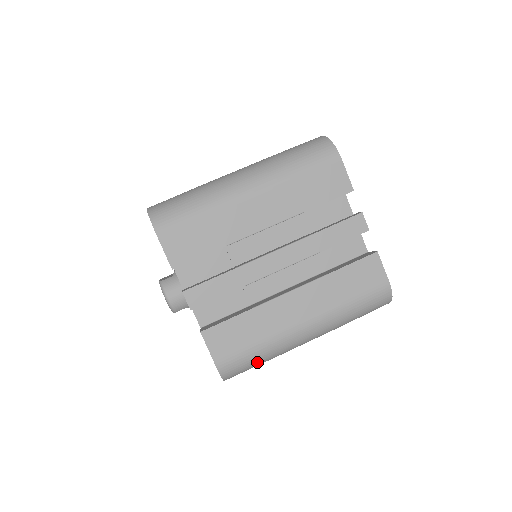
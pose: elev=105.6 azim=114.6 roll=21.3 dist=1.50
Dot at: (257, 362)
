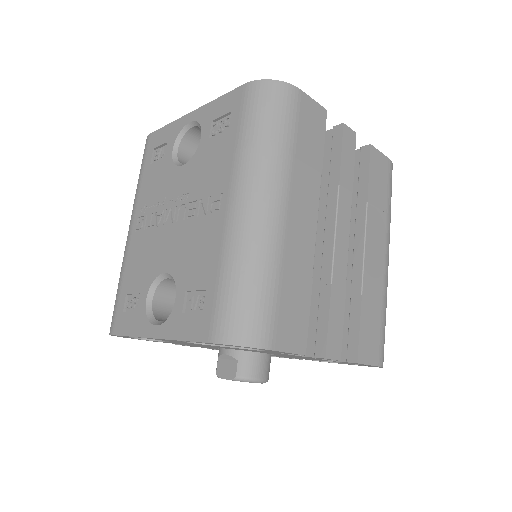
Dot at: occluded
